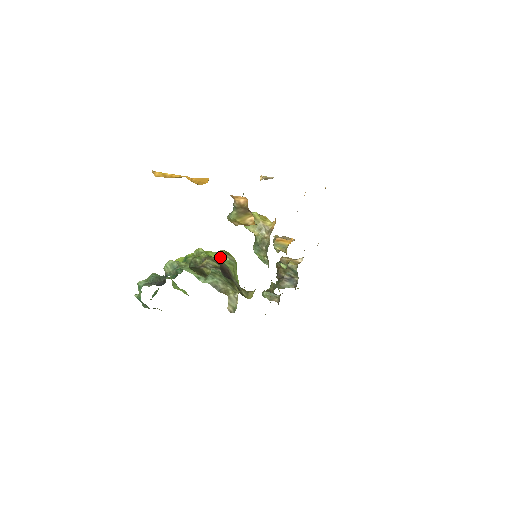
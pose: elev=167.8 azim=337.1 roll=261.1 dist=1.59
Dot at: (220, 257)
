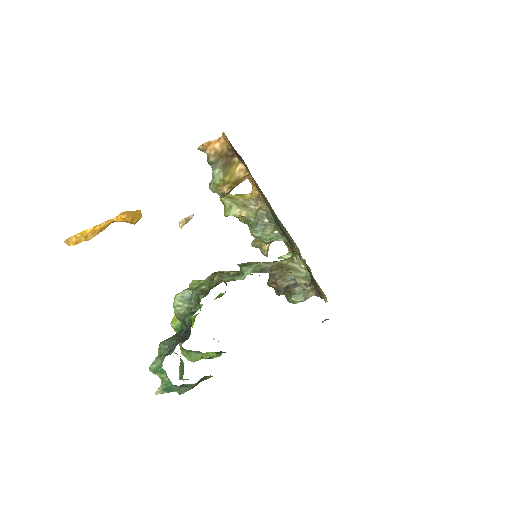
Dot at: occluded
